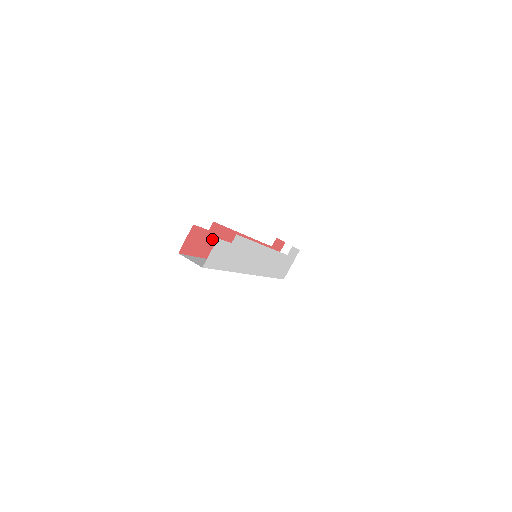
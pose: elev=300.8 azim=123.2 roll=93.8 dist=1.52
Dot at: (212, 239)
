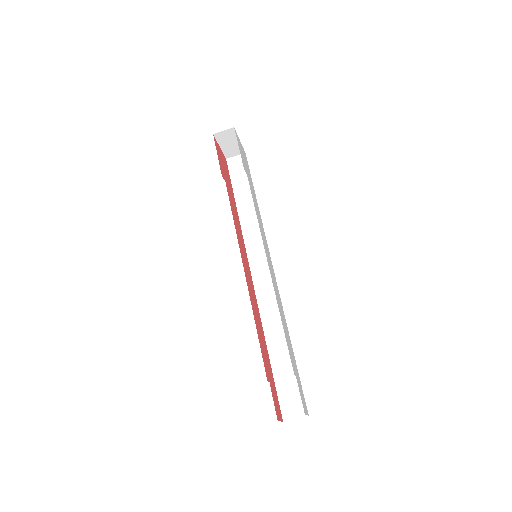
Dot at: (266, 364)
